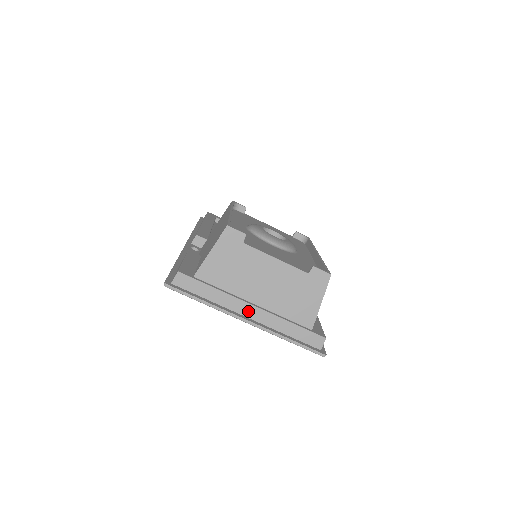
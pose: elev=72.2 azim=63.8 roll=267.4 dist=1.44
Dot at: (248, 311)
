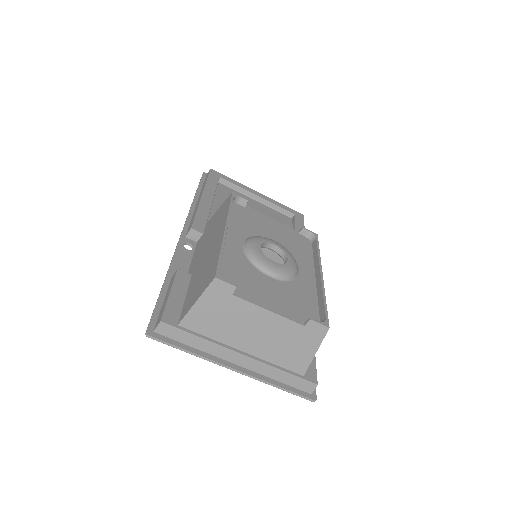
Dot at: (236, 359)
